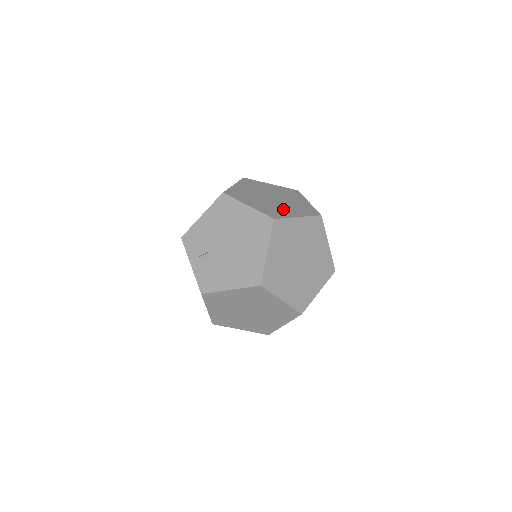
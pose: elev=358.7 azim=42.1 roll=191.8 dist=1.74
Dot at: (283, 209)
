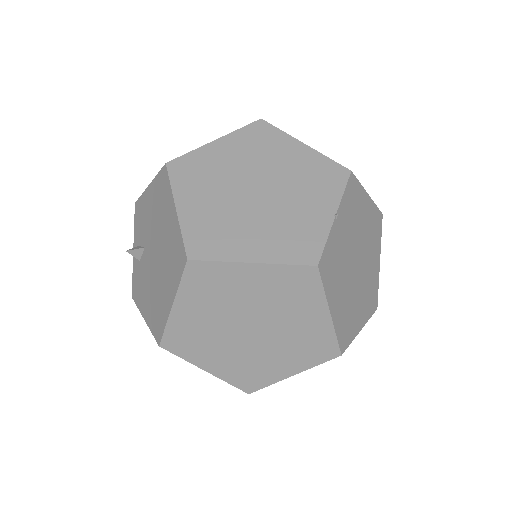
Dot at: (242, 231)
